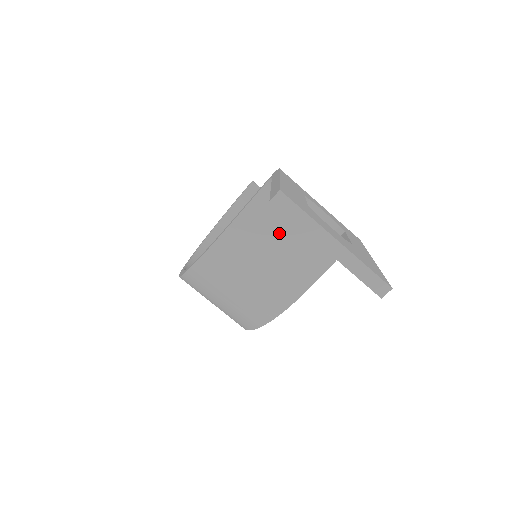
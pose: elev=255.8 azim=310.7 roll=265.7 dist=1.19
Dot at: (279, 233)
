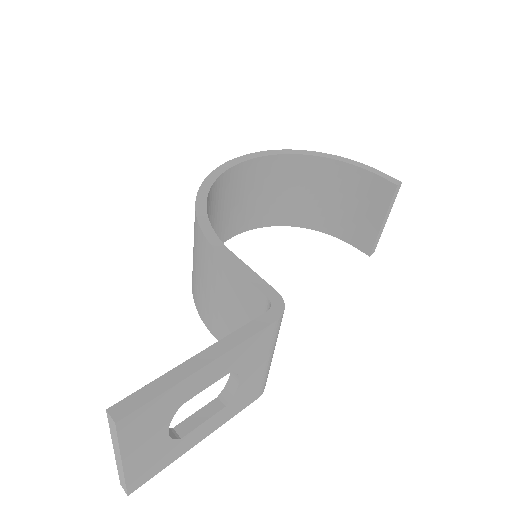
Dot at: (238, 311)
